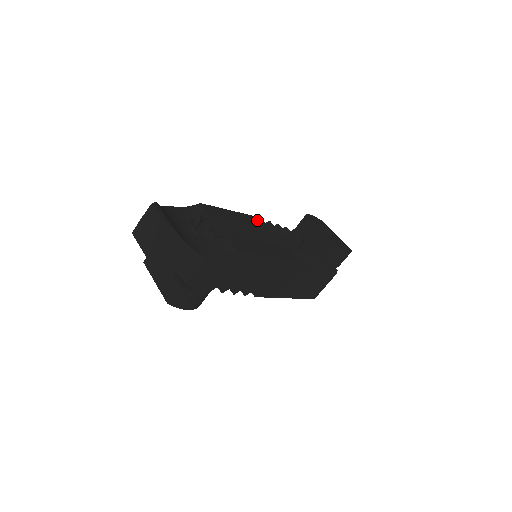
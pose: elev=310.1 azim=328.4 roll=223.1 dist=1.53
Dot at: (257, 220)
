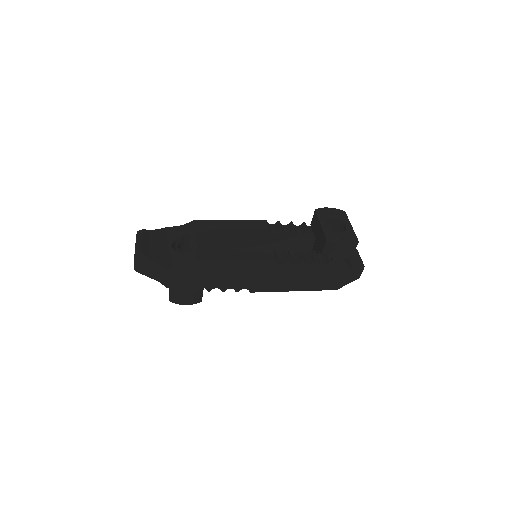
Dot at: (257, 224)
